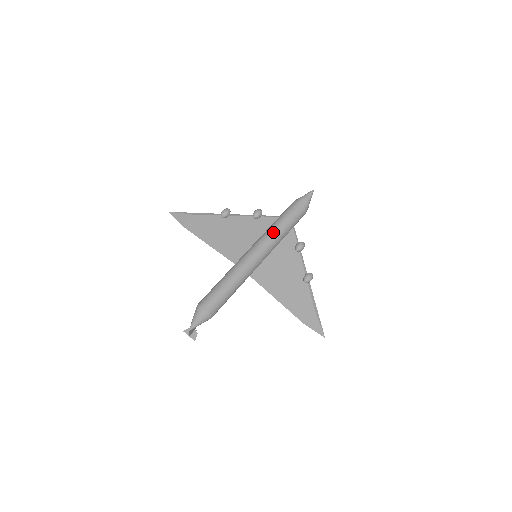
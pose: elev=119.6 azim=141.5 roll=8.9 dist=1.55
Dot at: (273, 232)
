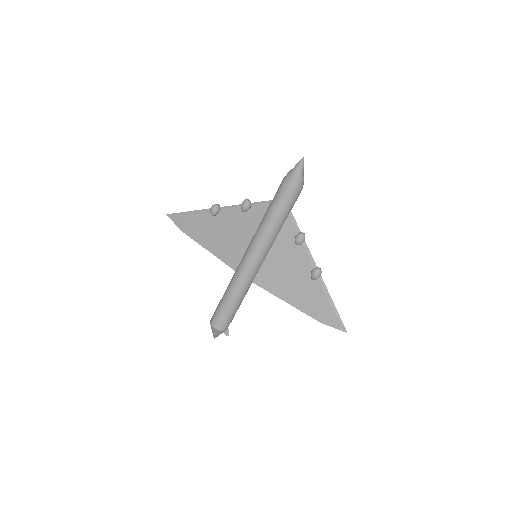
Dot at: (263, 231)
